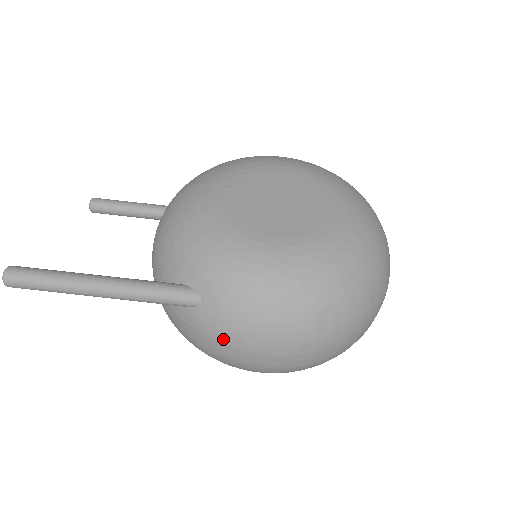
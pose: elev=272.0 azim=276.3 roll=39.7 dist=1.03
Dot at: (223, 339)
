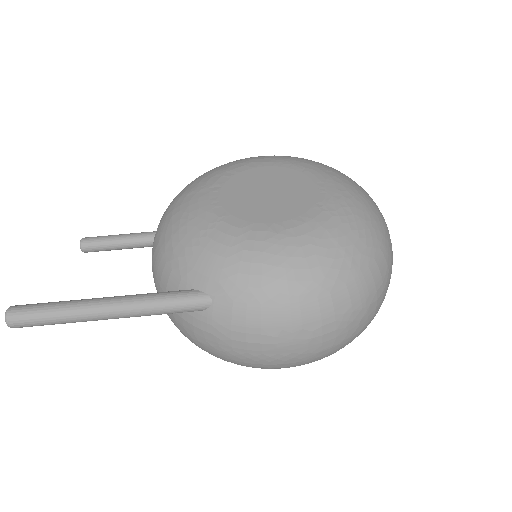
Dot at: (241, 336)
